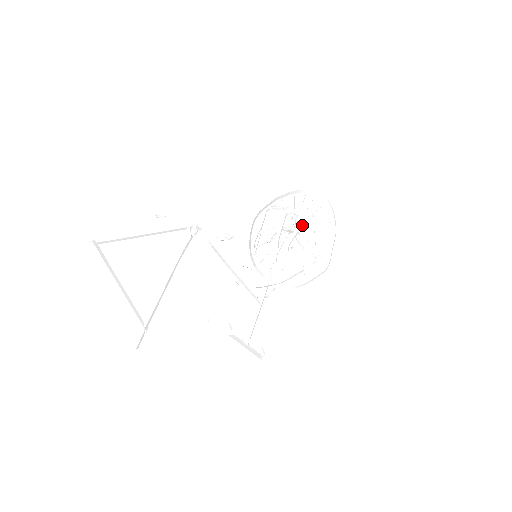
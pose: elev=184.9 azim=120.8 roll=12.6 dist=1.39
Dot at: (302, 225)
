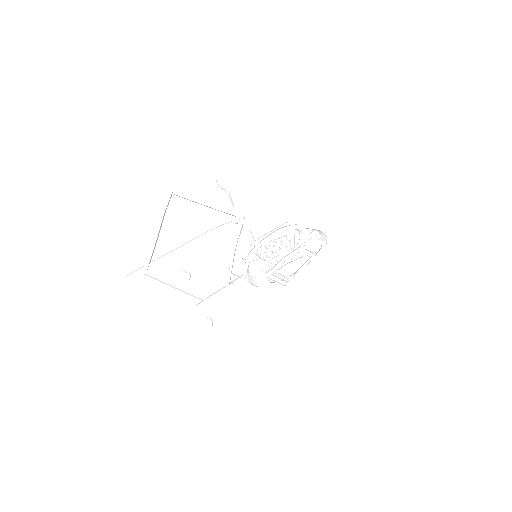
Dot at: occluded
